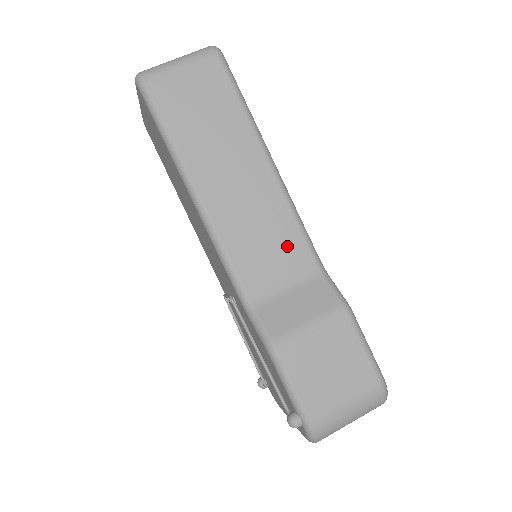
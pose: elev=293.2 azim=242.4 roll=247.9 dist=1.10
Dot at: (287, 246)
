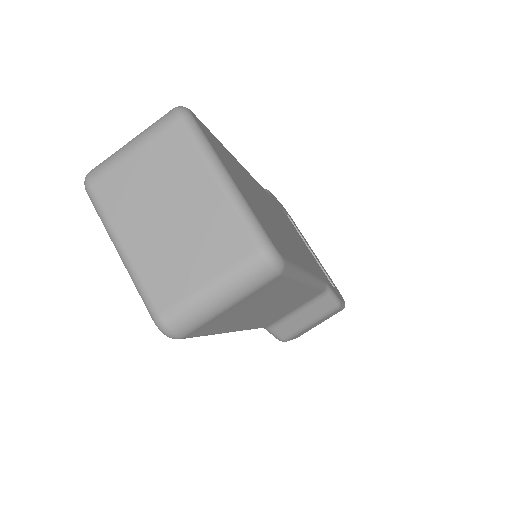
Dot at: (305, 300)
